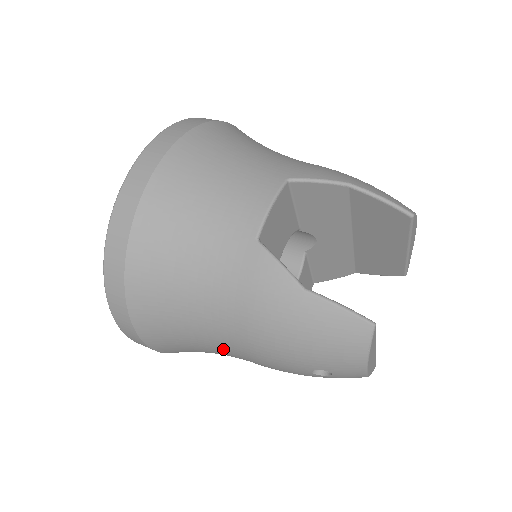
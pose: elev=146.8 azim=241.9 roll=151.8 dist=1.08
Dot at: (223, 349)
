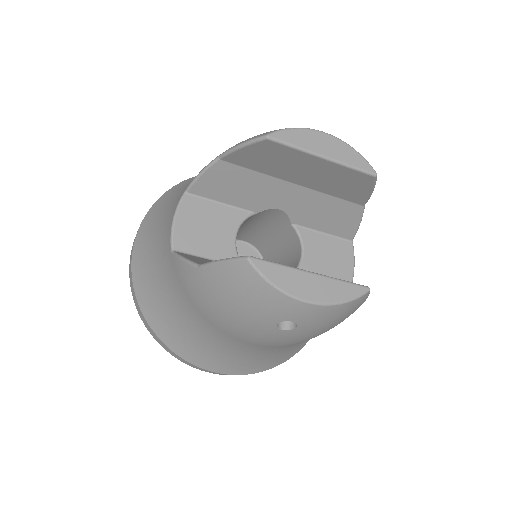
Dot at: (242, 348)
